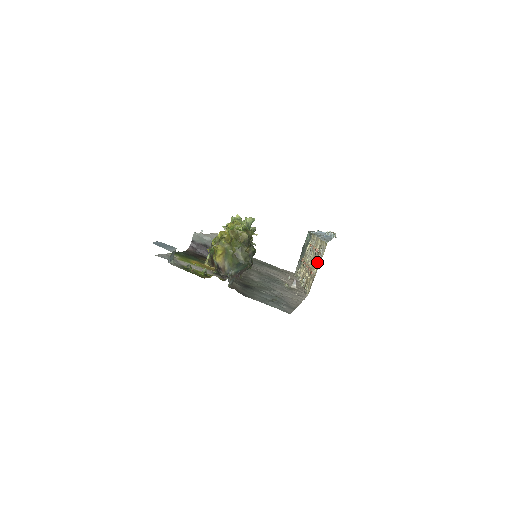
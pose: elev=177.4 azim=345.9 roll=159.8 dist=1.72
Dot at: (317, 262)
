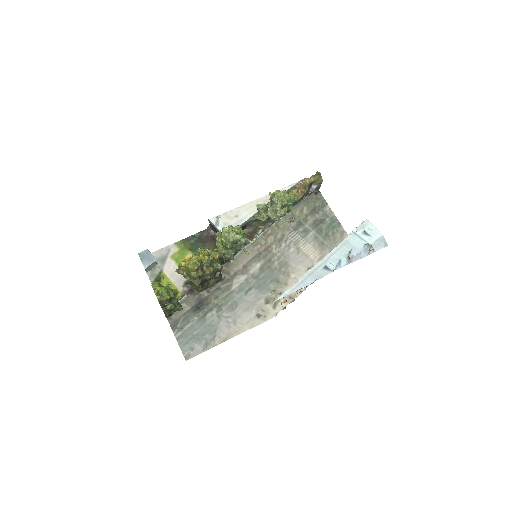
Dot at: occluded
